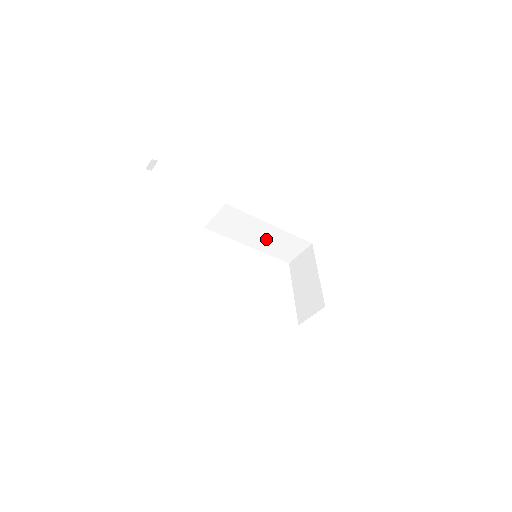
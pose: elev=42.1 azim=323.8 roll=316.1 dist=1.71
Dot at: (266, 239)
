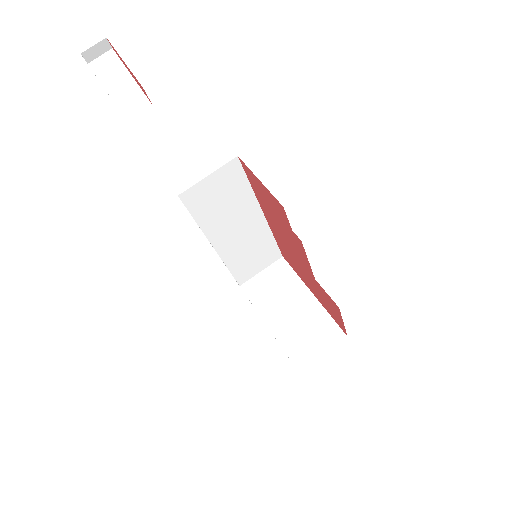
Dot at: (241, 238)
